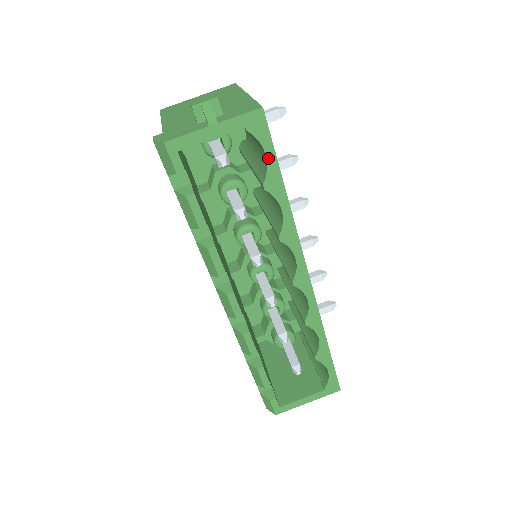
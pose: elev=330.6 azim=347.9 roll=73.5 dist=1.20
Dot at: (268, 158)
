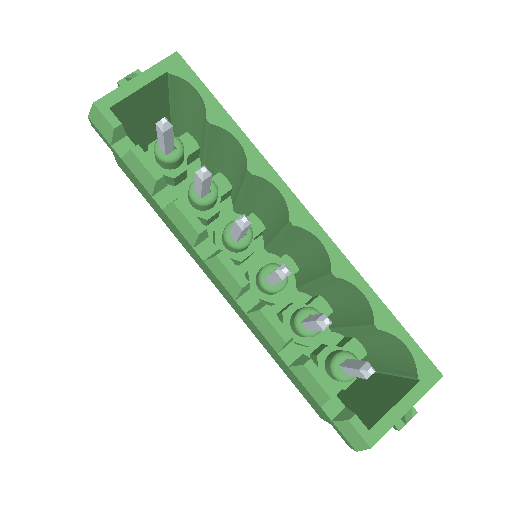
Dot at: (201, 93)
